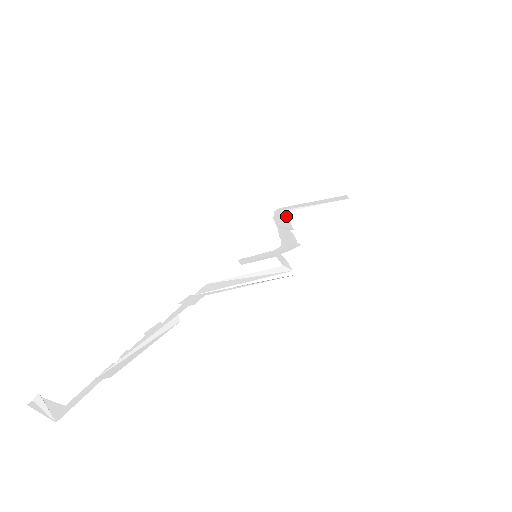
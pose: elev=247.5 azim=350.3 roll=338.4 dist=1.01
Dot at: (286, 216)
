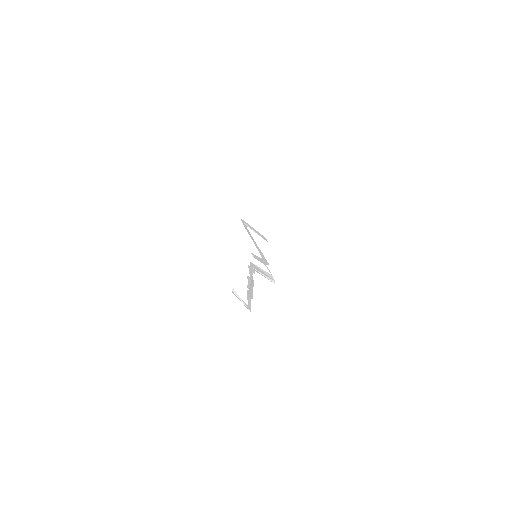
Dot at: occluded
